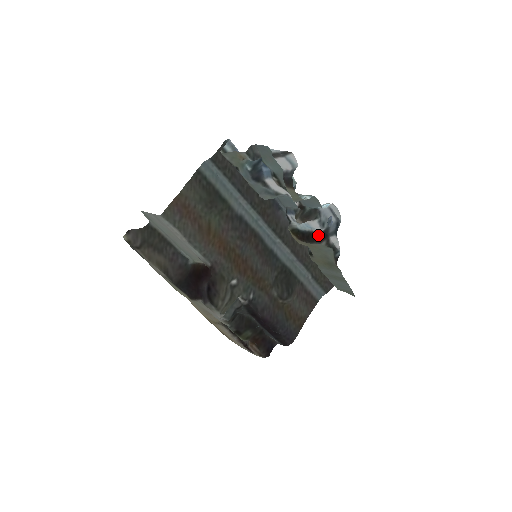
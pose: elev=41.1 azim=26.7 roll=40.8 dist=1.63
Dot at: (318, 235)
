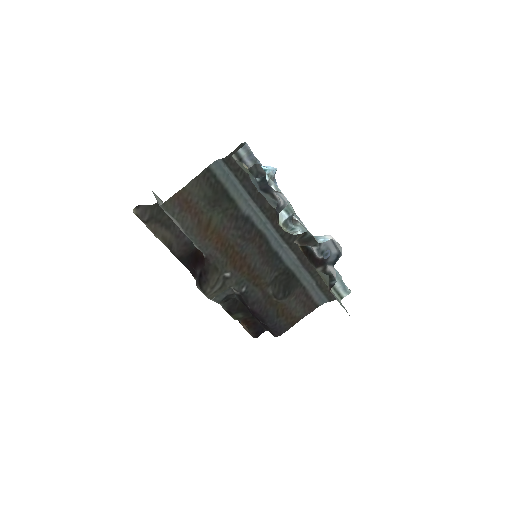
Dot at: (317, 259)
